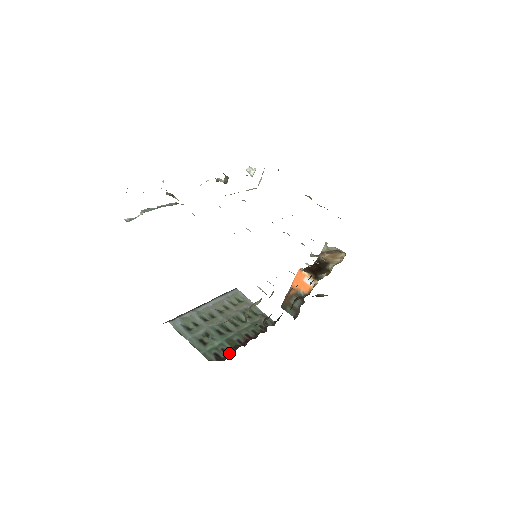
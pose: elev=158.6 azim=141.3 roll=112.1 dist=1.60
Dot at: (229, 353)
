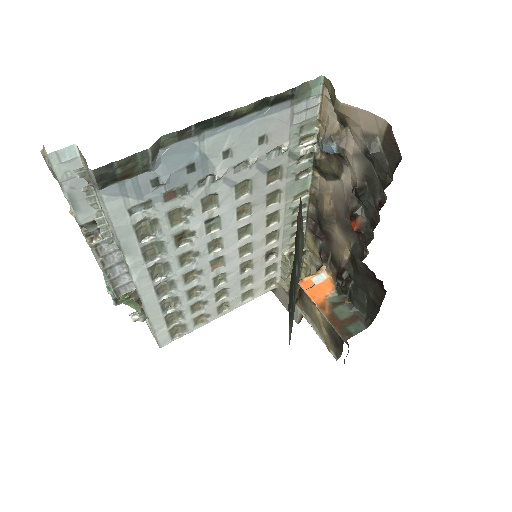
Dot at: (391, 177)
